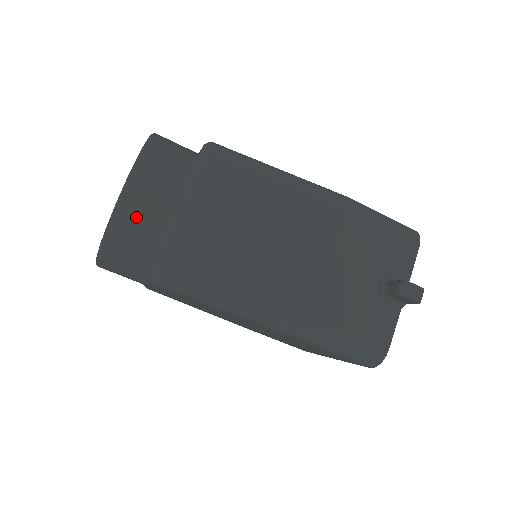
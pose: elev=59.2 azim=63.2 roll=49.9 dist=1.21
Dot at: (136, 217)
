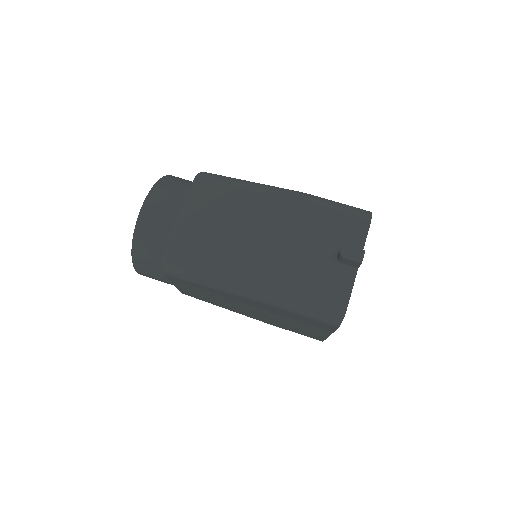
Dot at: (150, 228)
